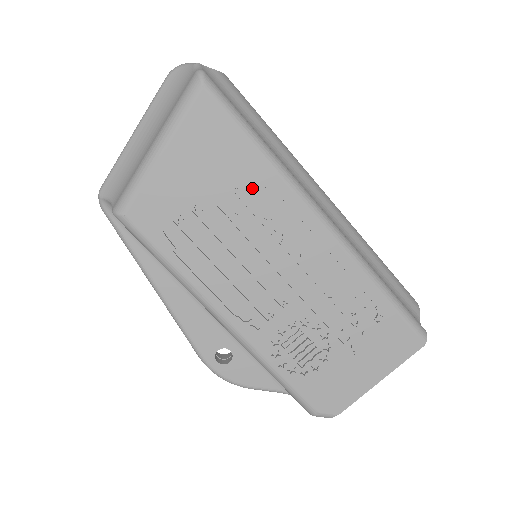
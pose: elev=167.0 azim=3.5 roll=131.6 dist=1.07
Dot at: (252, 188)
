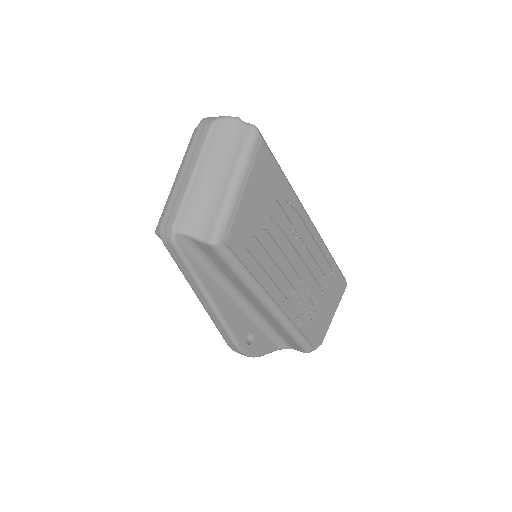
Dot at: (285, 206)
